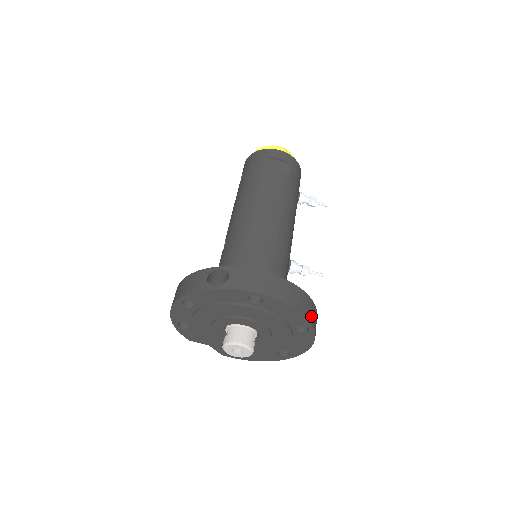
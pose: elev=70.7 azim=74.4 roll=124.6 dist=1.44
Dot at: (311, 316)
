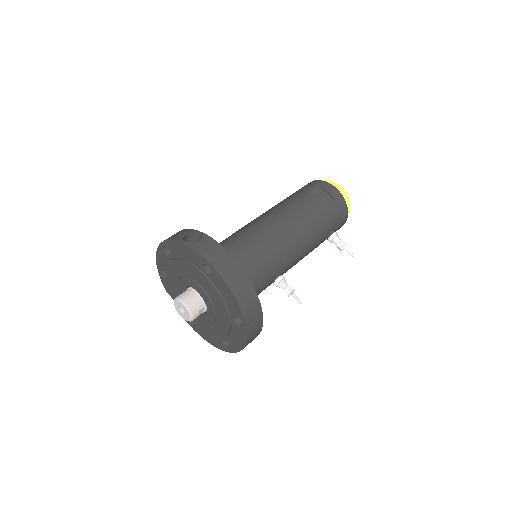
Dot at: (249, 313)
